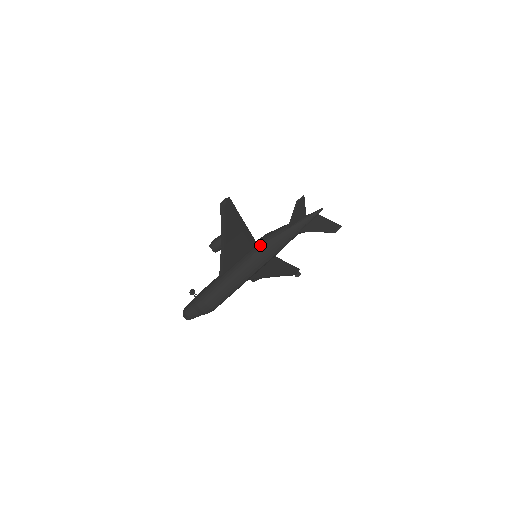
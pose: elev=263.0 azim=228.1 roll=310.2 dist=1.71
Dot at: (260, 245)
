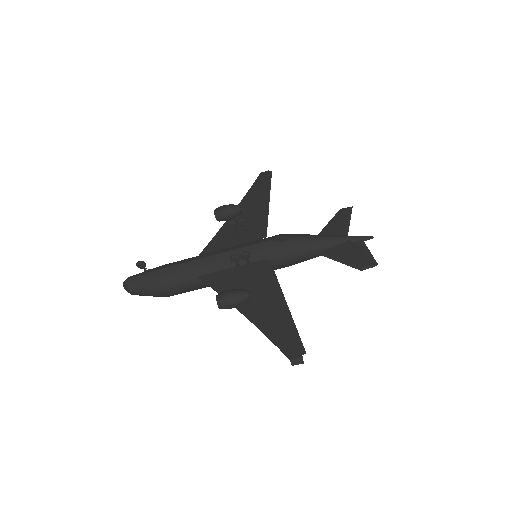
Dot at: (274, 266)
